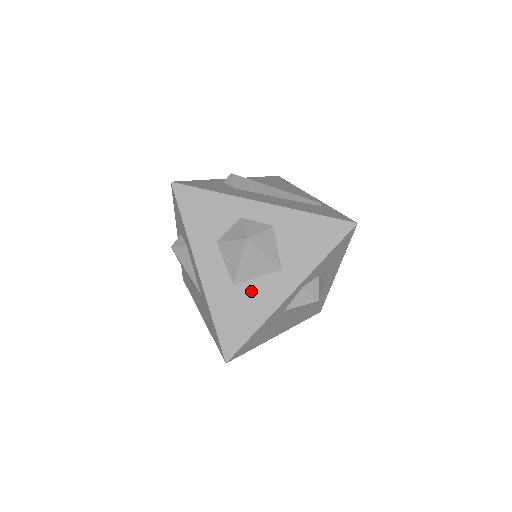
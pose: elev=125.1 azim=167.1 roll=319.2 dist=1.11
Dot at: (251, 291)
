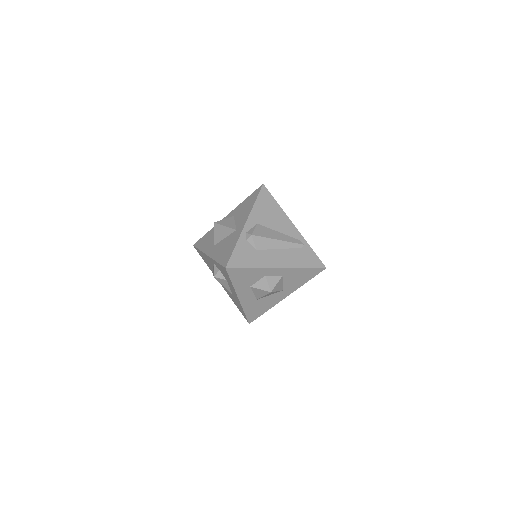
Dot at: (266, 300)
